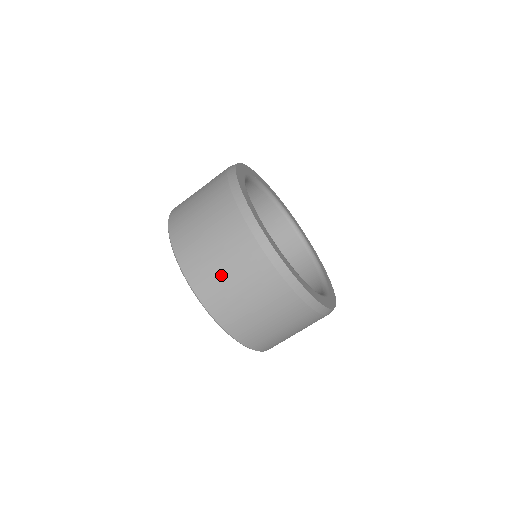
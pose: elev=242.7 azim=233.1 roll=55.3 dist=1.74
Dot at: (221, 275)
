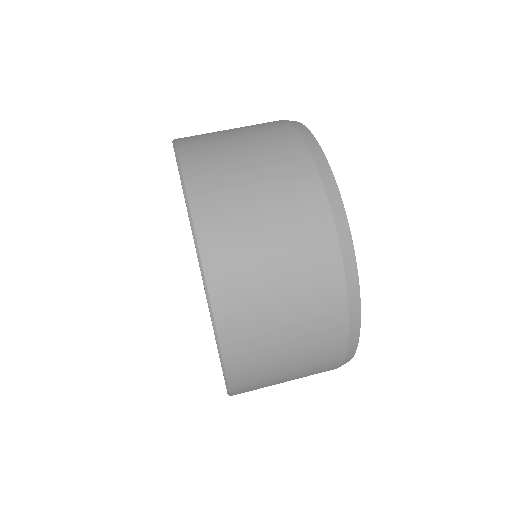
Dot at: occluded
